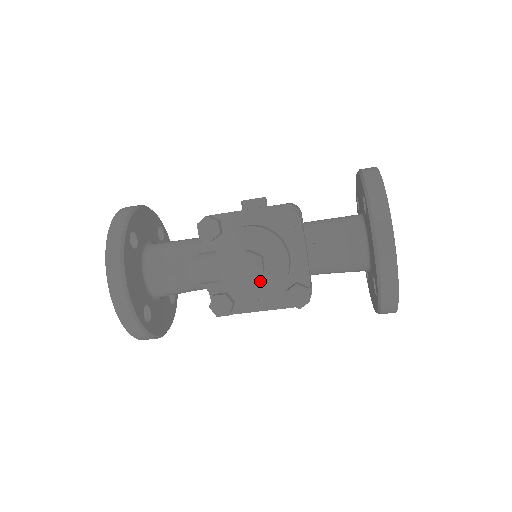
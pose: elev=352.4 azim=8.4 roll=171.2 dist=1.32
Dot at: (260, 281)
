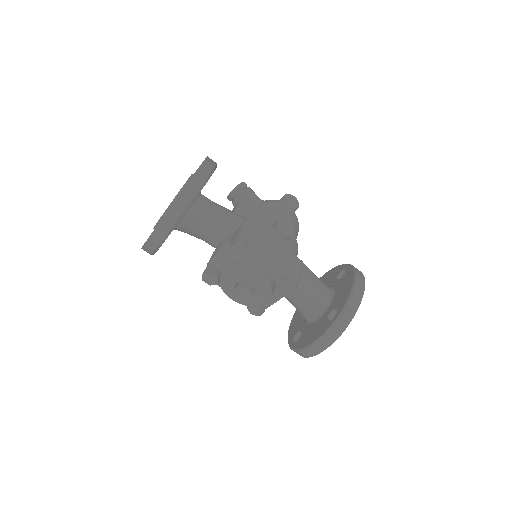
Dot at: occluded
